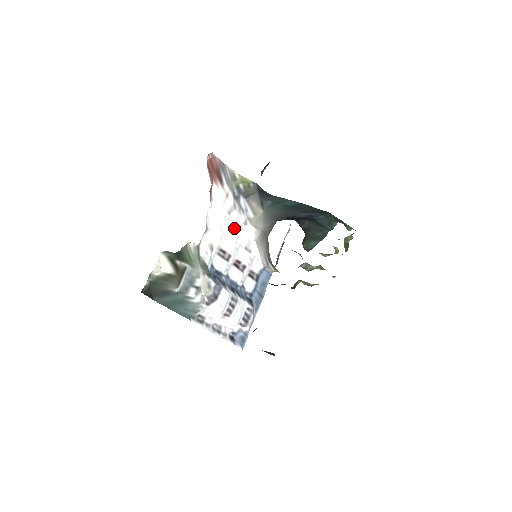
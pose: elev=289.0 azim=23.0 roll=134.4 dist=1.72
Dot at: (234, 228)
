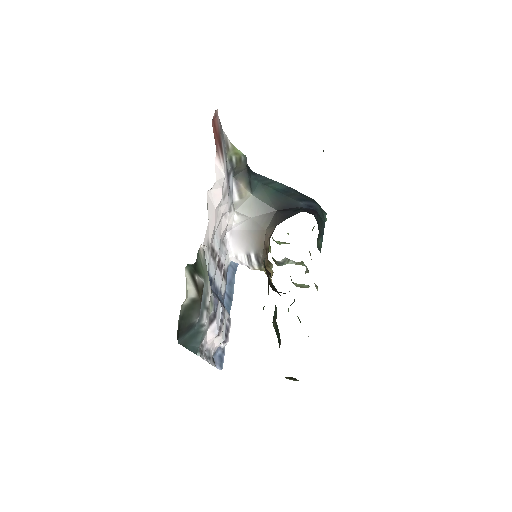
Dot at: (221, 216)
